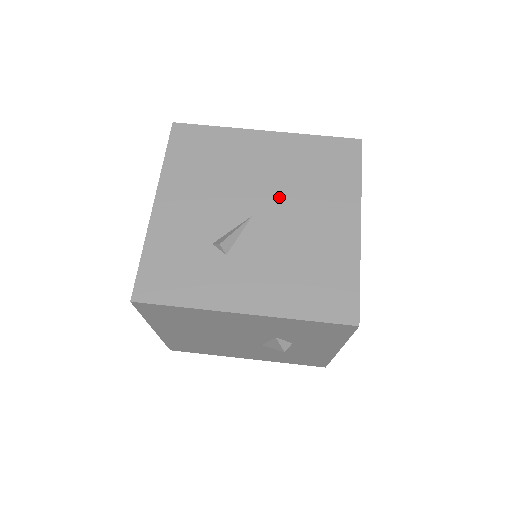
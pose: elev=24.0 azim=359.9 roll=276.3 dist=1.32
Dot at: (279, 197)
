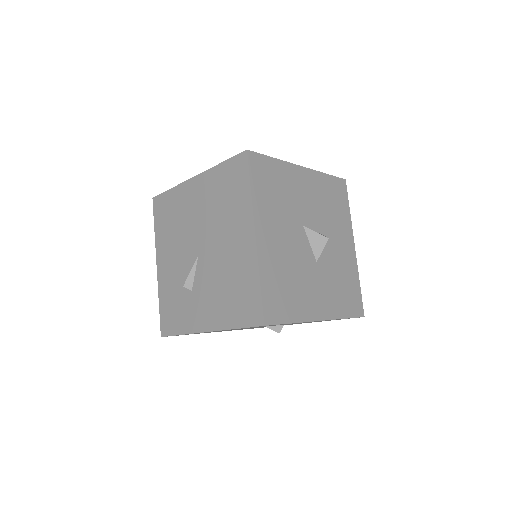
Dot at: (208, 233)
